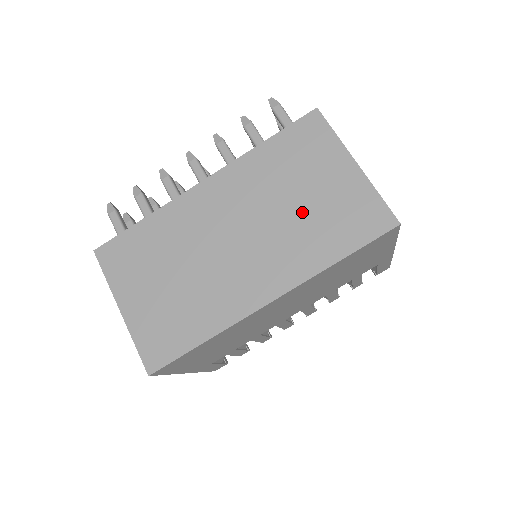
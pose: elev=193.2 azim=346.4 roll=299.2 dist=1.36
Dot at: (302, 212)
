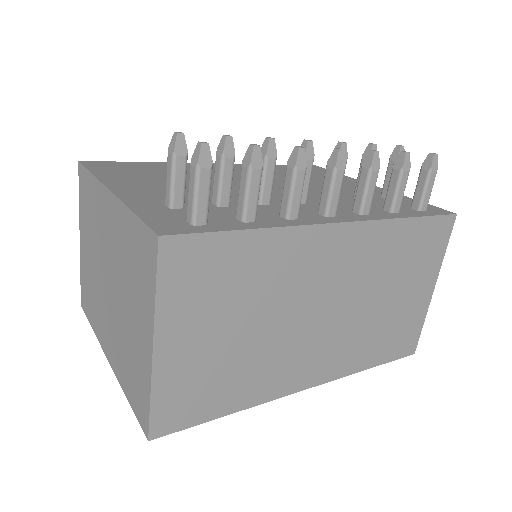
Dot at: (381, 313)
